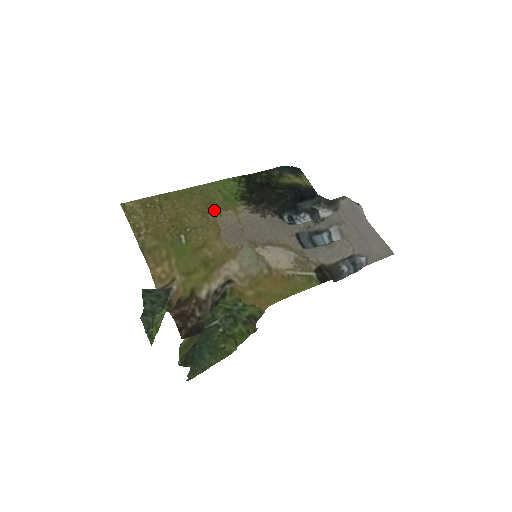
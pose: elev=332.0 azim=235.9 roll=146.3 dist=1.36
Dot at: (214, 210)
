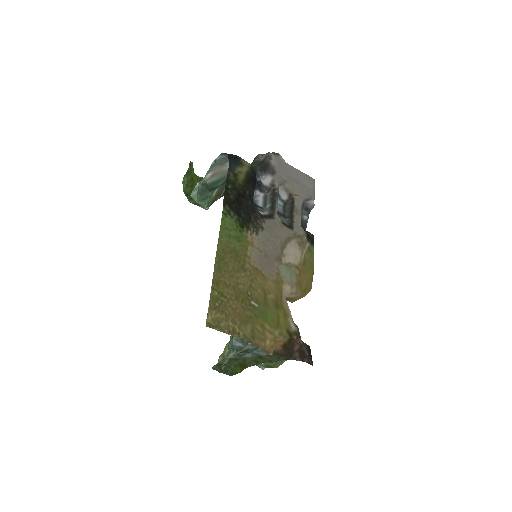
Dot at: (244, 258)
